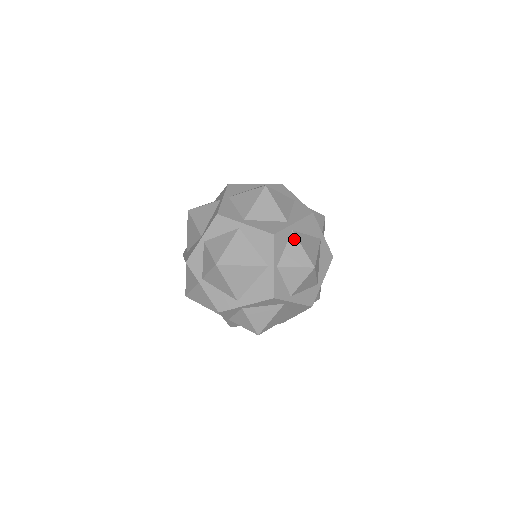
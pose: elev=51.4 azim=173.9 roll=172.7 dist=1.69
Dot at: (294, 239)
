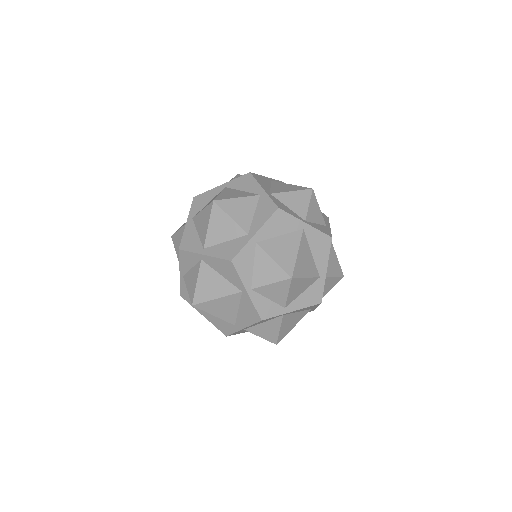
Dot at: (260, 252)
